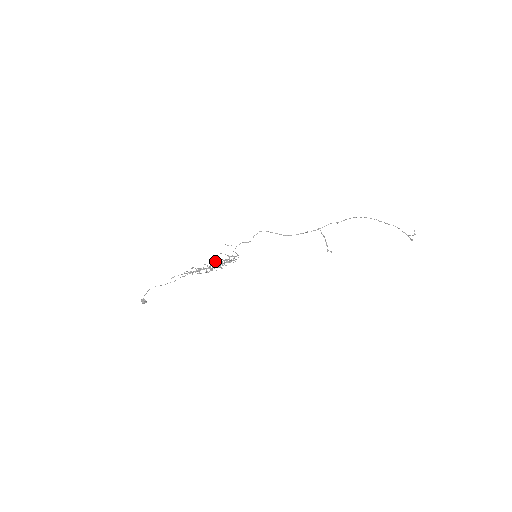
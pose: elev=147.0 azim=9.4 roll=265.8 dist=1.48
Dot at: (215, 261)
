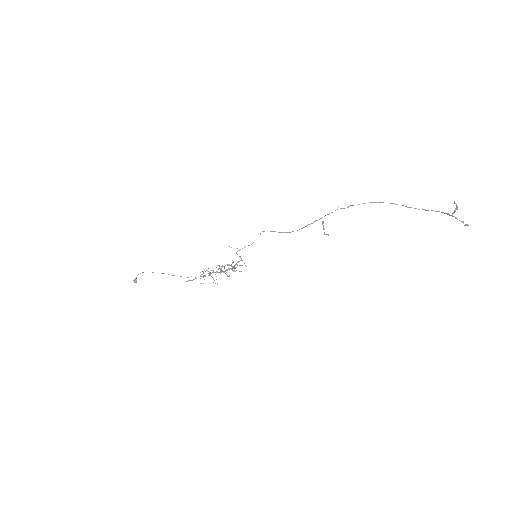
Dot at: occluded
